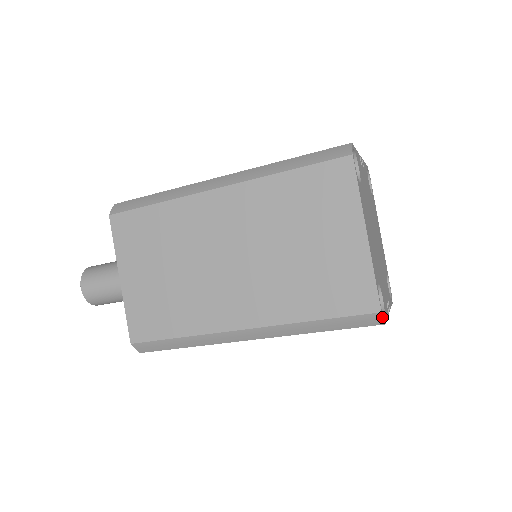
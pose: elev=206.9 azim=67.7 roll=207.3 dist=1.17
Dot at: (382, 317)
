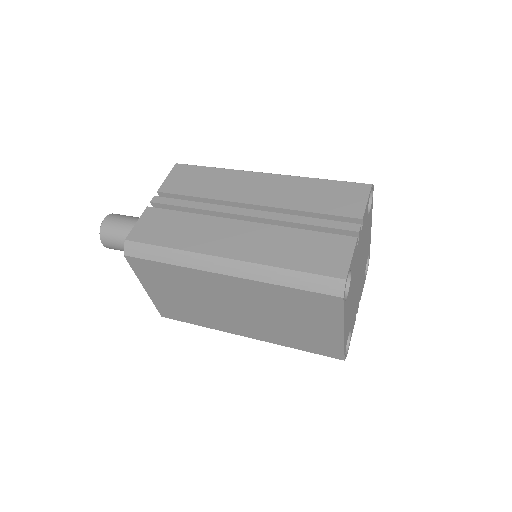
Dot at: occluded
